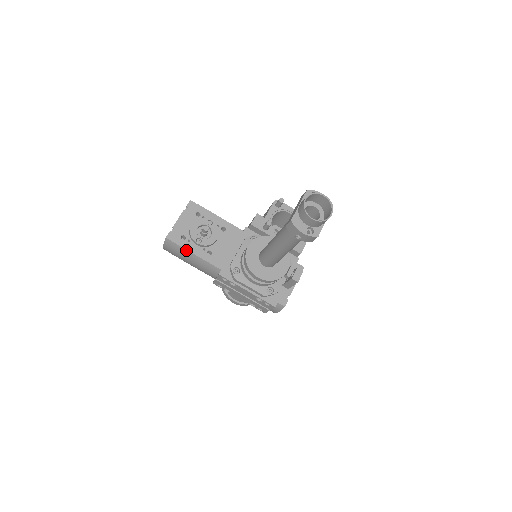
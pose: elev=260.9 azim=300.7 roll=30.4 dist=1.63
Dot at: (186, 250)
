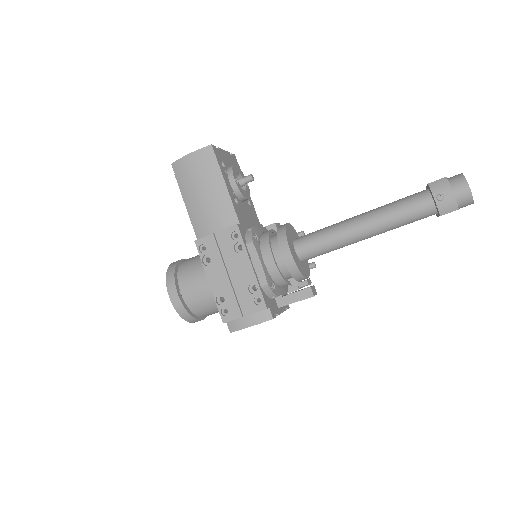
Dot at: (221, 174)
